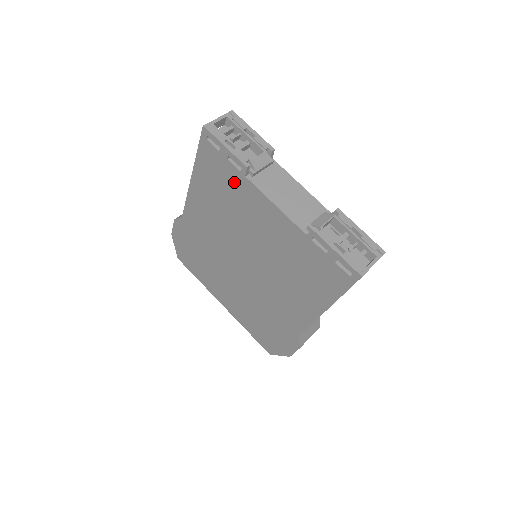
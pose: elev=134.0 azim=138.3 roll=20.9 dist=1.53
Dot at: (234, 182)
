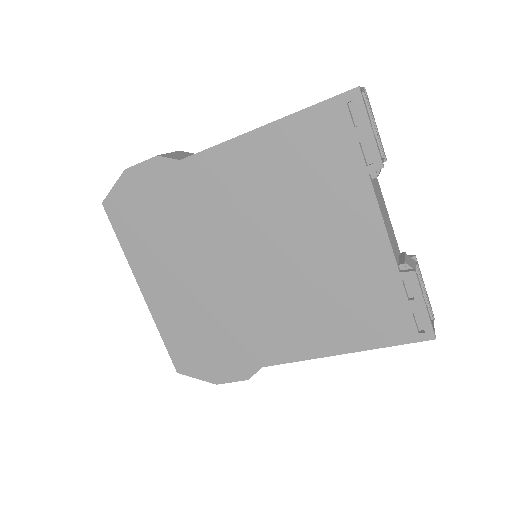
Dot at: (342, 171)
